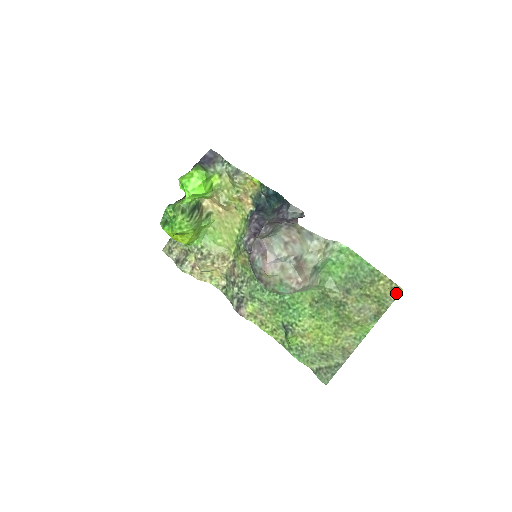
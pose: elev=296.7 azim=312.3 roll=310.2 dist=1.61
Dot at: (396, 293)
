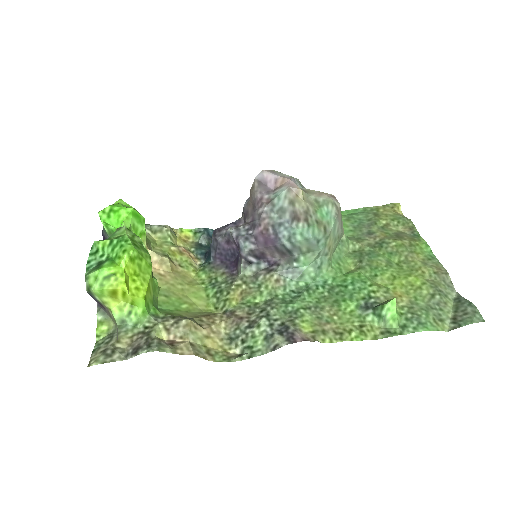
Dot at: (399, 212)
